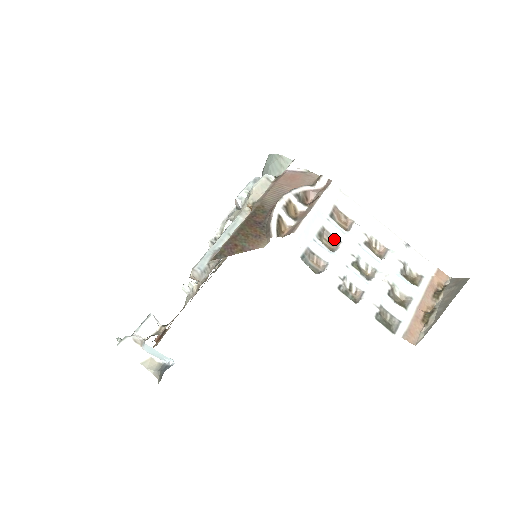
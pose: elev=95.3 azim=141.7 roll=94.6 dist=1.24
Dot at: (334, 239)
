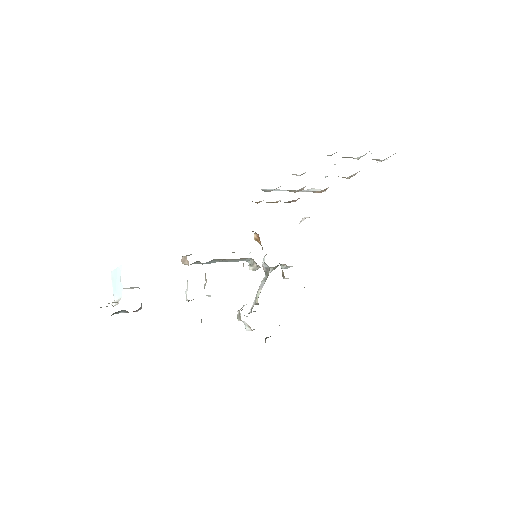
Dot at: occluded
